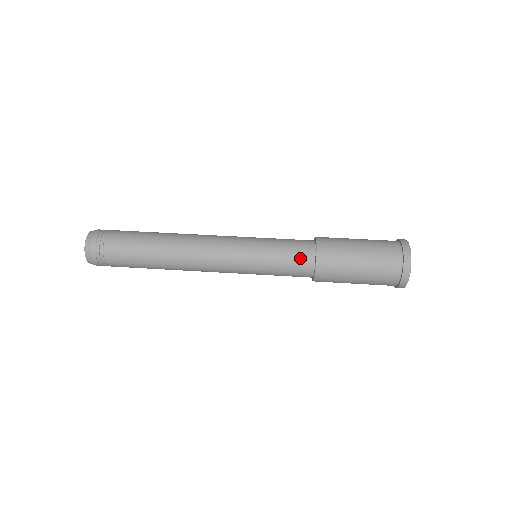
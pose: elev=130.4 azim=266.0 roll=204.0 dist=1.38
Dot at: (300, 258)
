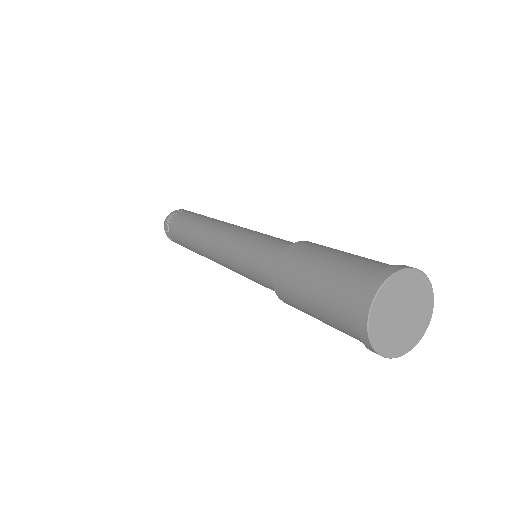
Dot at: occluded
